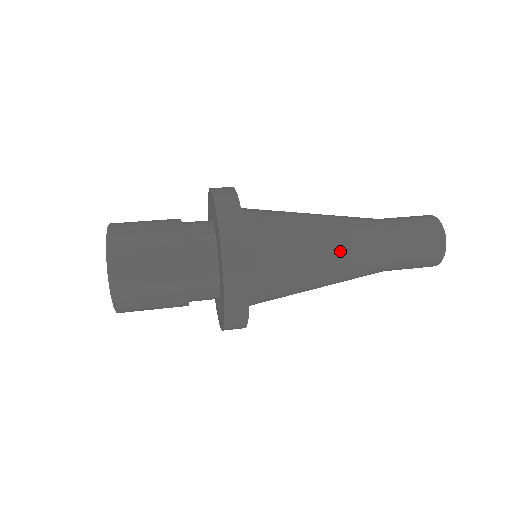
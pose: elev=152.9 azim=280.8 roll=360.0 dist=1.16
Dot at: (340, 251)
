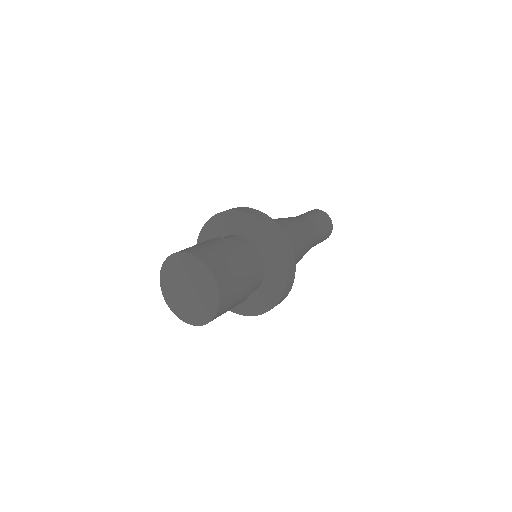
Dot at: (303, 255)
